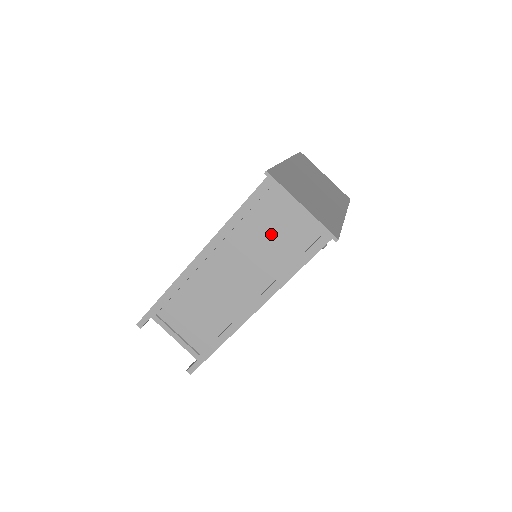
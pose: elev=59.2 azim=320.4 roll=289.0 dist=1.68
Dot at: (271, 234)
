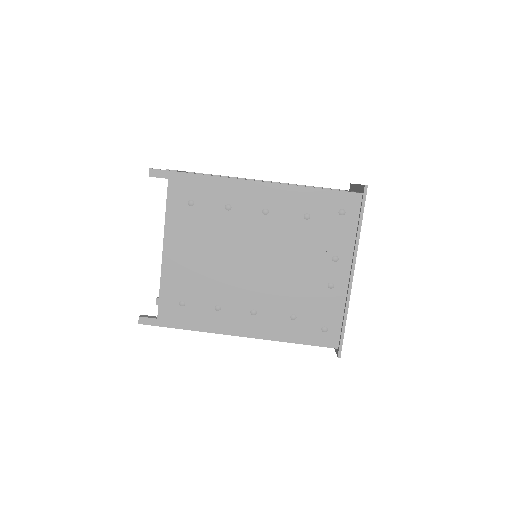
Dot at: occluded
